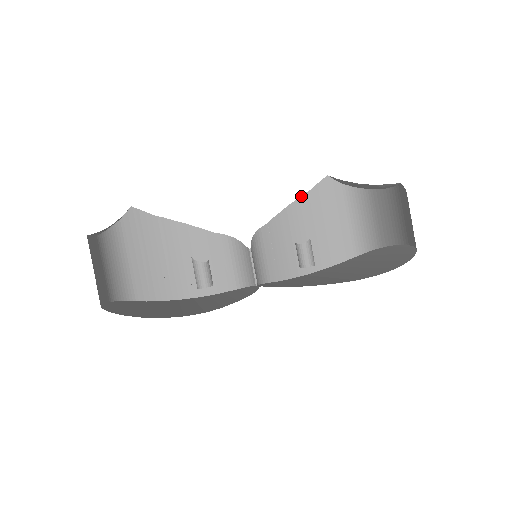
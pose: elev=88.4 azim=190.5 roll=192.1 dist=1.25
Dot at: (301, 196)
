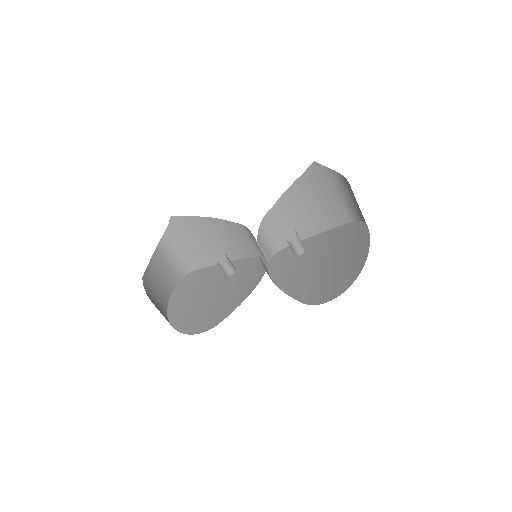
Dot at: (295, 180)
